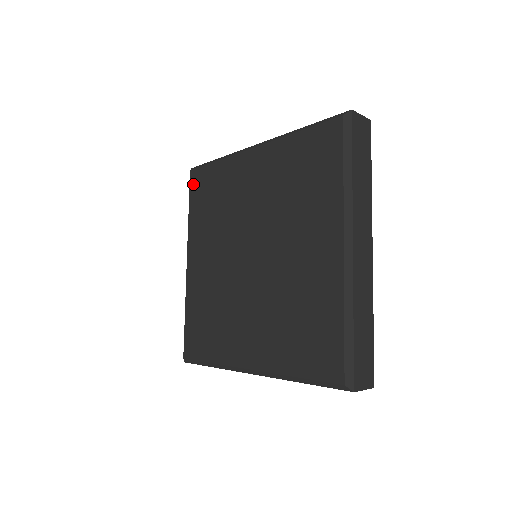
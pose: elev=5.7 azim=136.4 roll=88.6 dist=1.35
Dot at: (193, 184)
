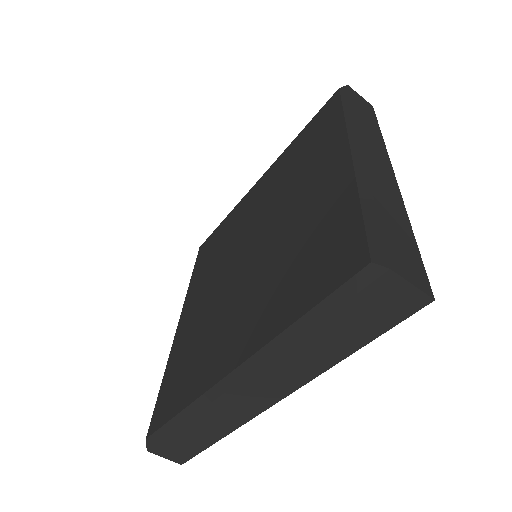
Dot at: (324, 108)
